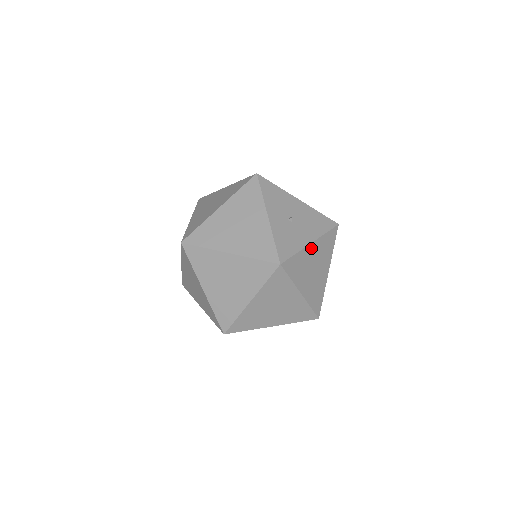
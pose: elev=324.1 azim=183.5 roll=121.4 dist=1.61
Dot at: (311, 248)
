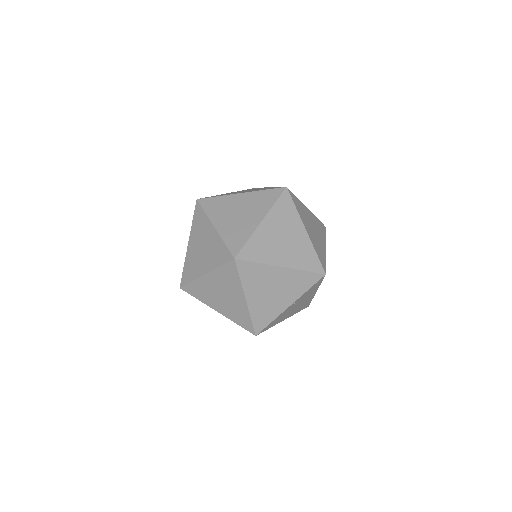
Dot at: (308, 211)
